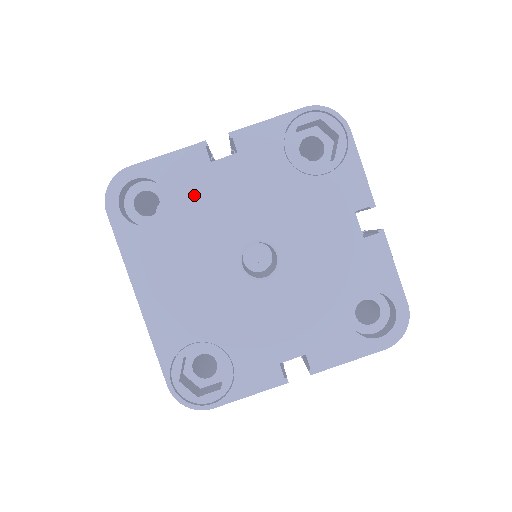
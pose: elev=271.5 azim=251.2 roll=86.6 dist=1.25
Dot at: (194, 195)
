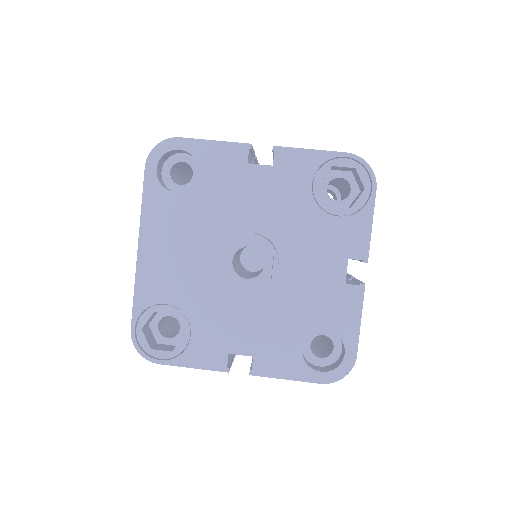
Dot at: (222, 184)
